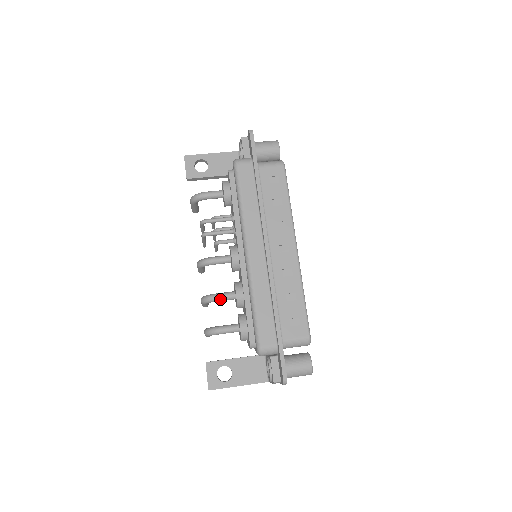
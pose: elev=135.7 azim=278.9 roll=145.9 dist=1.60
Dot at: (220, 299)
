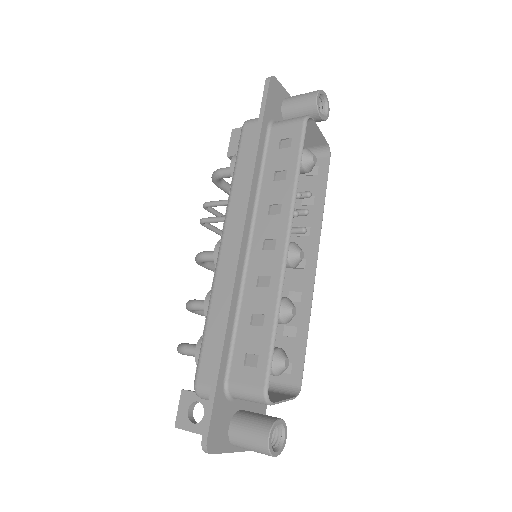
Dot at: (196, 307)
